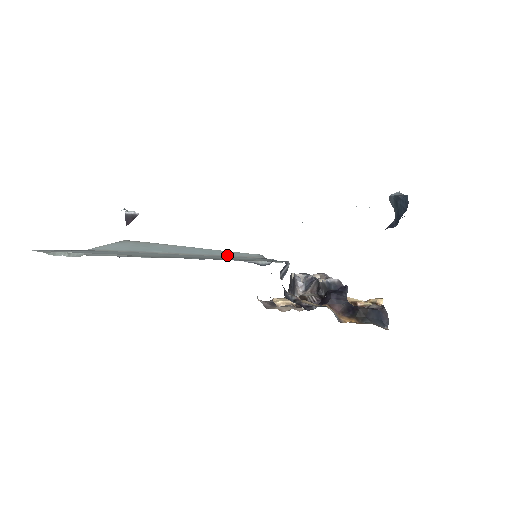
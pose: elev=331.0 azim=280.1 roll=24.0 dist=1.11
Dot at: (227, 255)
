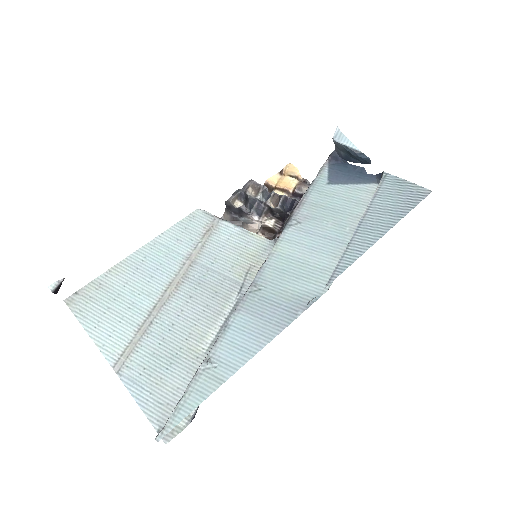
Dot at: (192, 245)
